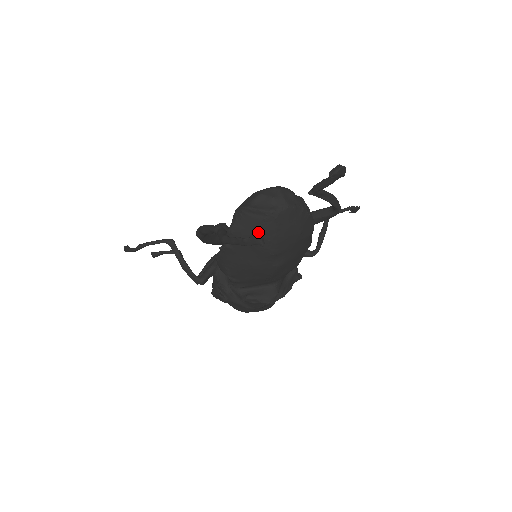
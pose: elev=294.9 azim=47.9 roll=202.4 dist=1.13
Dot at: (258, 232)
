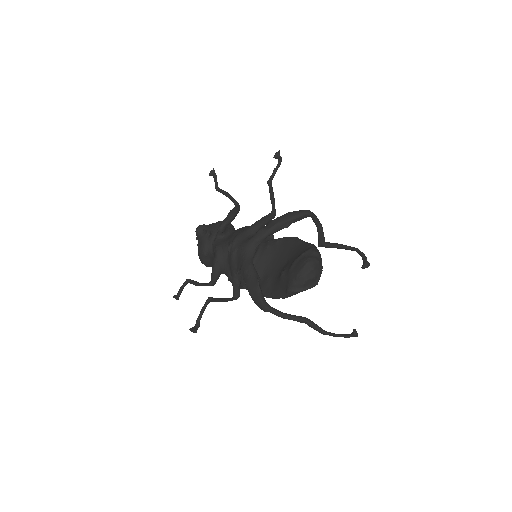
Dot at: (356, 333)
